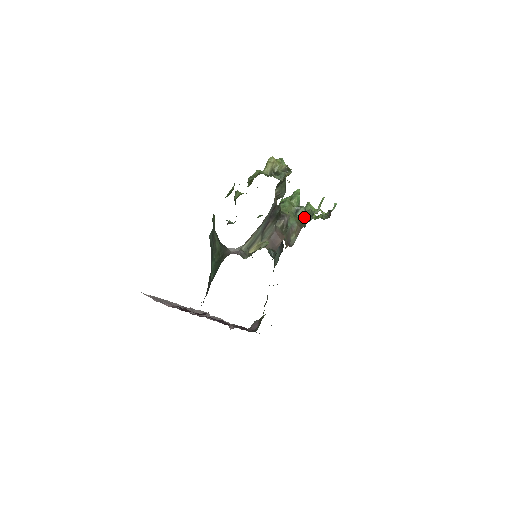
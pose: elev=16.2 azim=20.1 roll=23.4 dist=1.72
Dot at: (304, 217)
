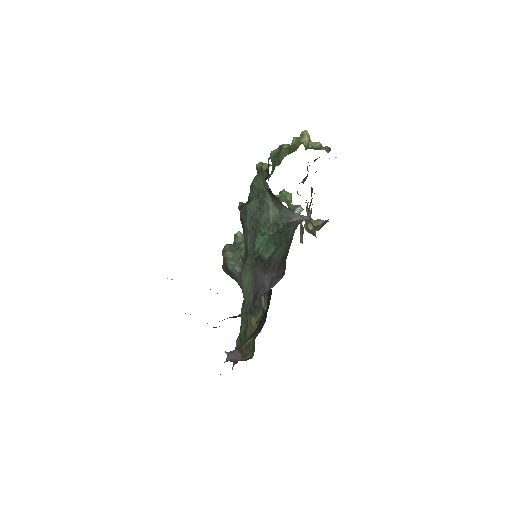
Dot at: occluded
